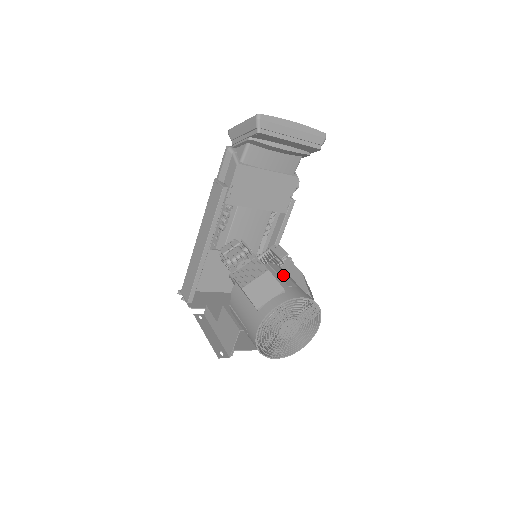
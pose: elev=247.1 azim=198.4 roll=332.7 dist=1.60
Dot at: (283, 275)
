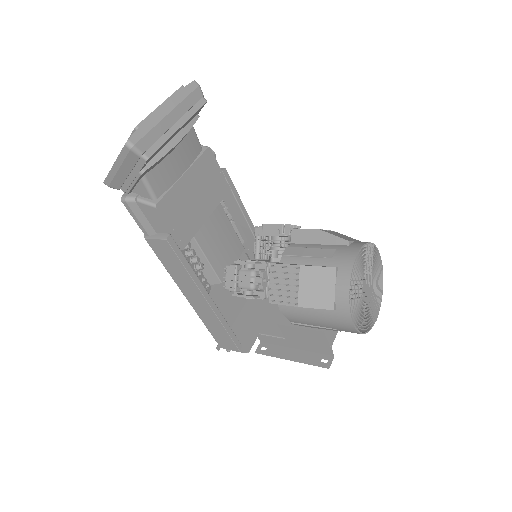
Dot at: (310, 252)
